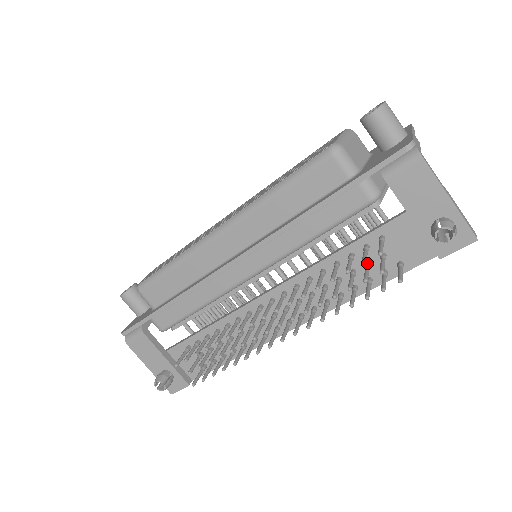
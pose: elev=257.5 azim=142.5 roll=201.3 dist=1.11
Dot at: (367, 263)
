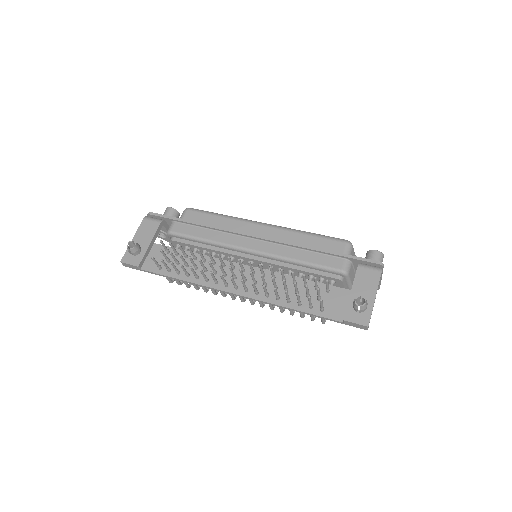
Dot at: (309, 293)
